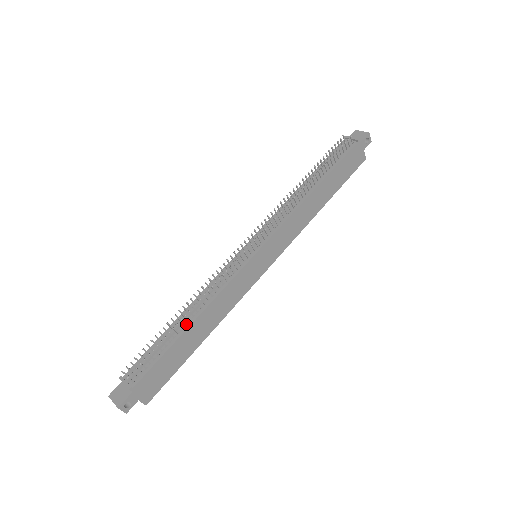
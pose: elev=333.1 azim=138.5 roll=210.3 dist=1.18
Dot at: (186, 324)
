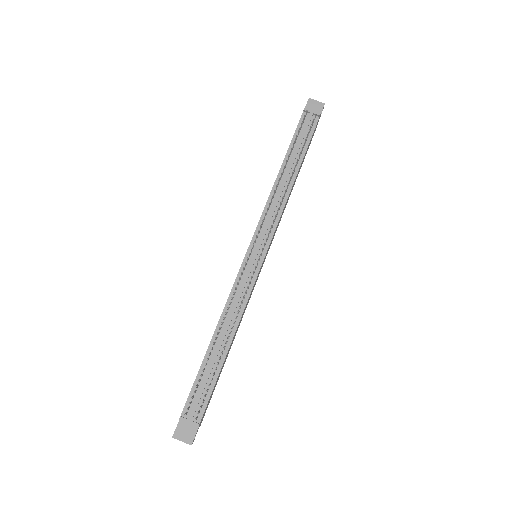
Dot at: (225, 347)
